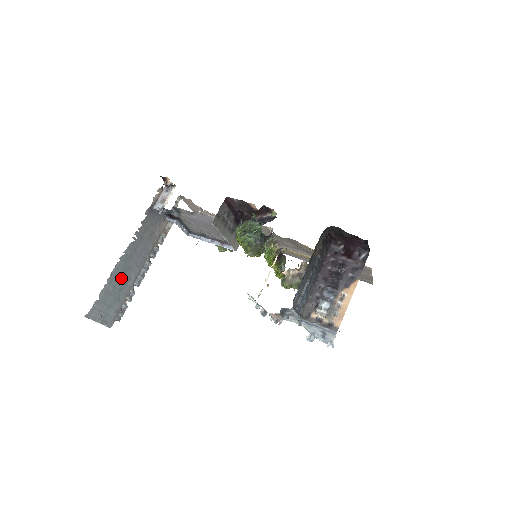
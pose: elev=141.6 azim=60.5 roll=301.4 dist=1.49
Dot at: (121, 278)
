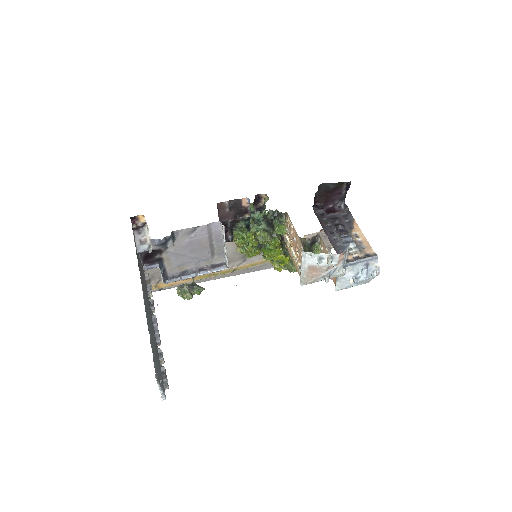
Dot at: (151, 332)
